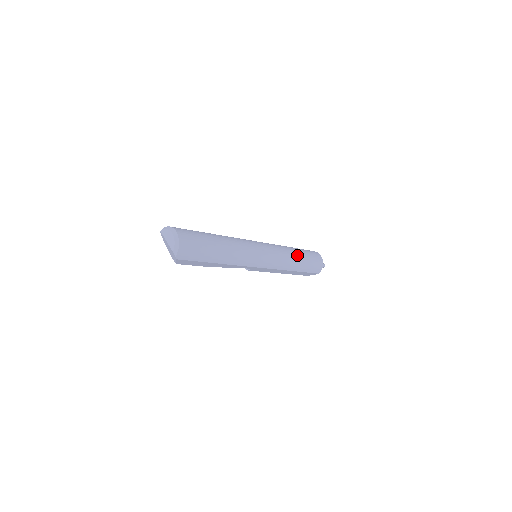
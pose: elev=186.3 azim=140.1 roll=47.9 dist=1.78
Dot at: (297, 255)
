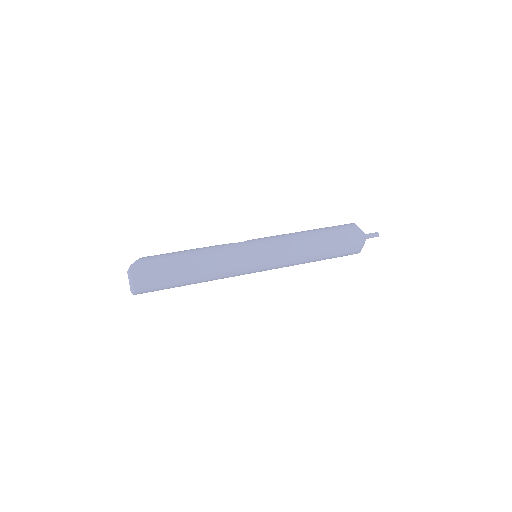
Dot at: (312, 261)
